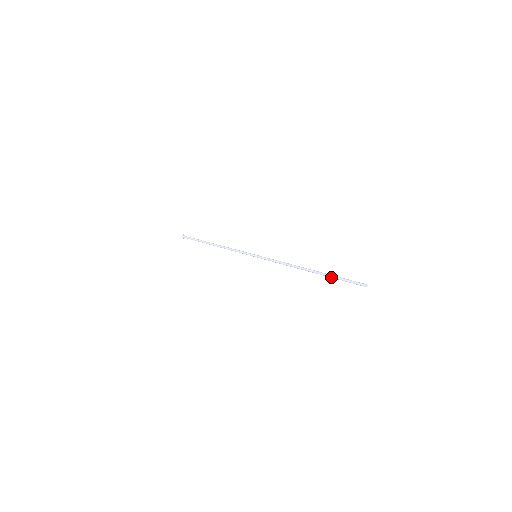
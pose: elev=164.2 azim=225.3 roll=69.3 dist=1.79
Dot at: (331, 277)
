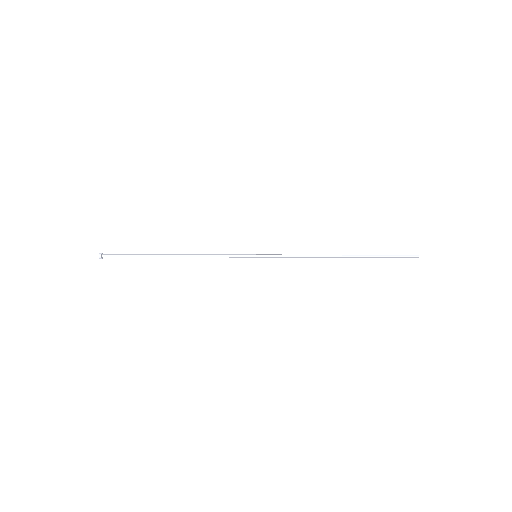
Dot at: (374, 257)
